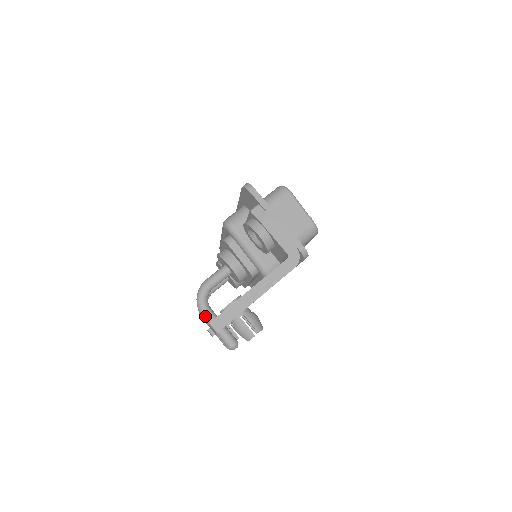
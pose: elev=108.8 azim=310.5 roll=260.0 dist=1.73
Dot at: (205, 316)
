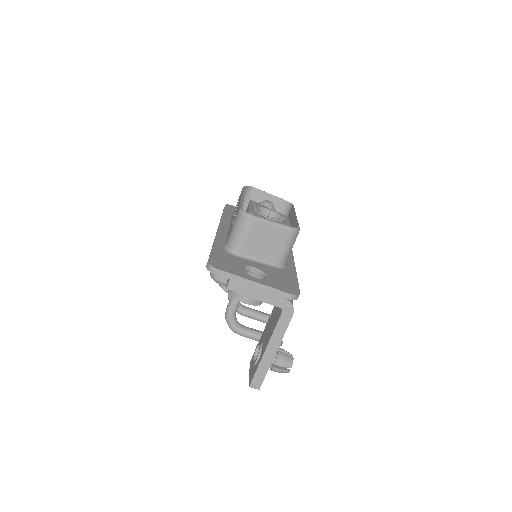
Dot at: (243, 336)
